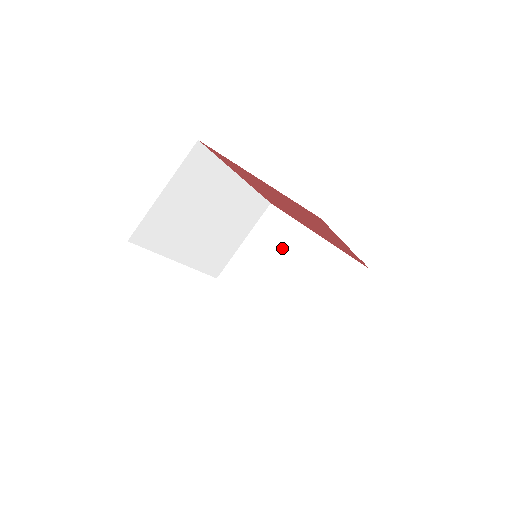
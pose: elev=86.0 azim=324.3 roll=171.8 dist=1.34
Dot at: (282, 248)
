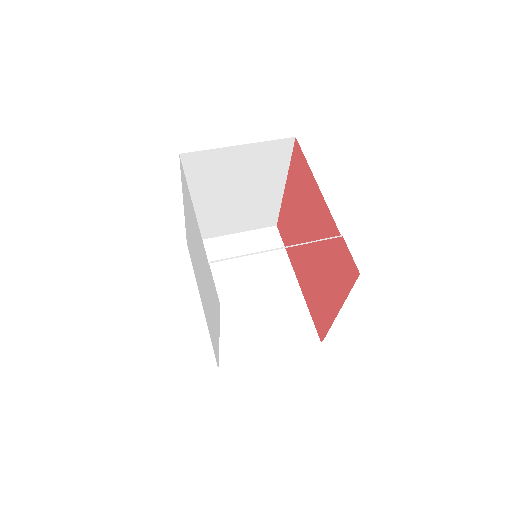
Dot at: occluded
